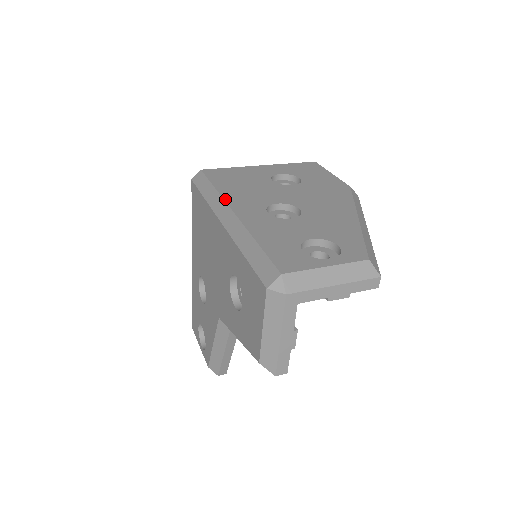
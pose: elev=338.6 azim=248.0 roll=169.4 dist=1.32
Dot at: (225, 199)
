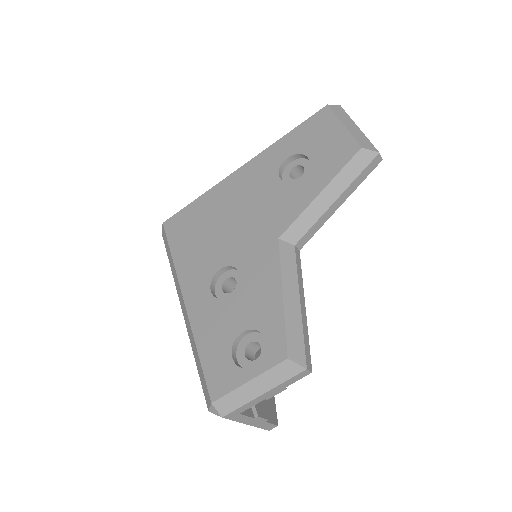
Dot at: occluded
